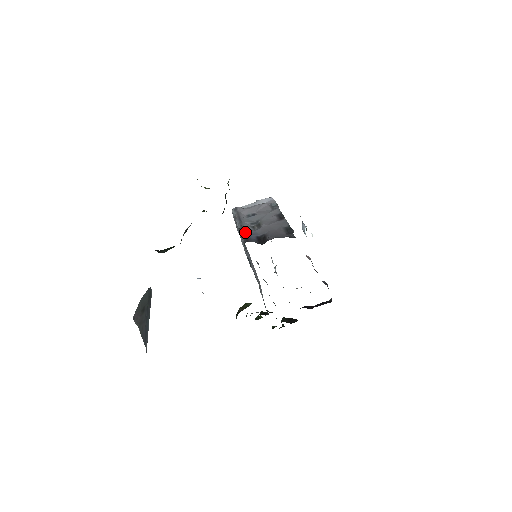
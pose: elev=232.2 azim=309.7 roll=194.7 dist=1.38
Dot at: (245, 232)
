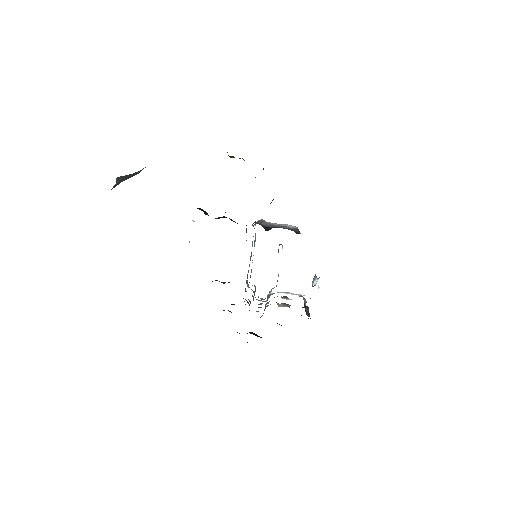
Dot at: (257, 222)
